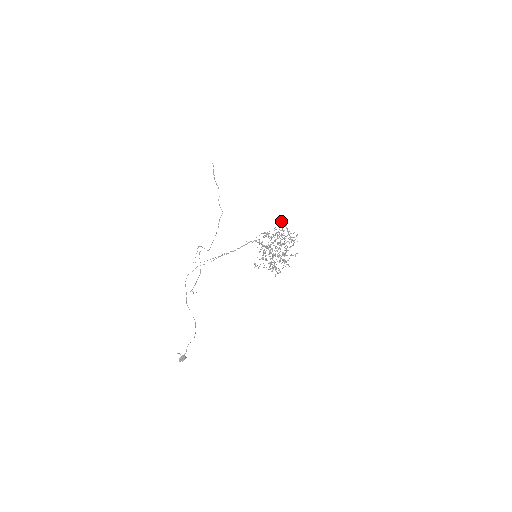
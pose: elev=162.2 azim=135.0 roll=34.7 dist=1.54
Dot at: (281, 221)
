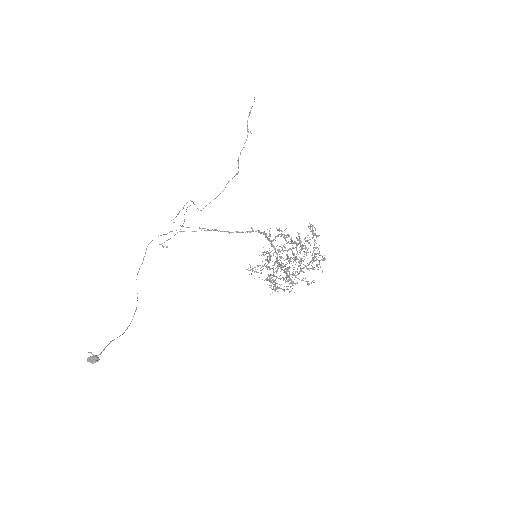
Dot at: (312, 229)
